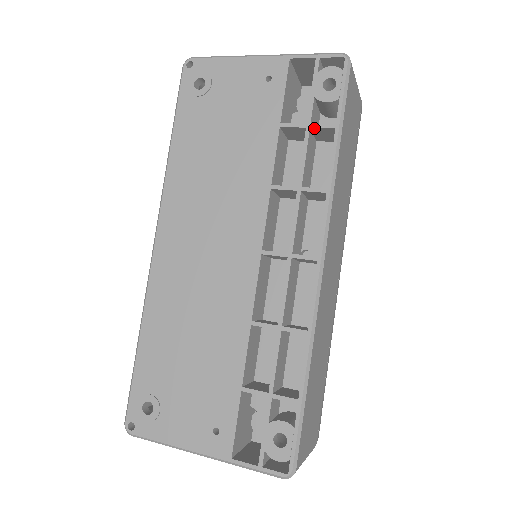
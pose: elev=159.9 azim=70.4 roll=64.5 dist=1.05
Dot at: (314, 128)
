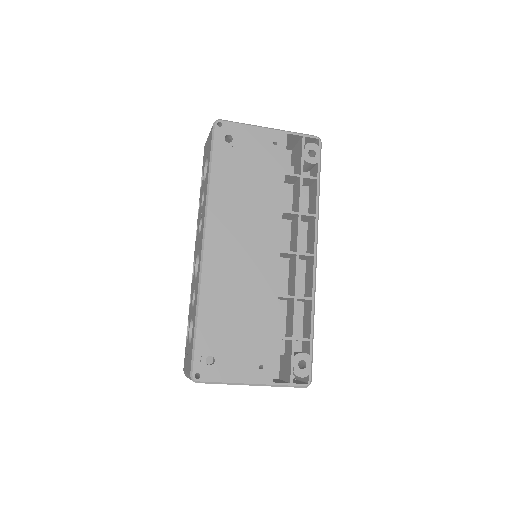
Dot at: (305, 178)
